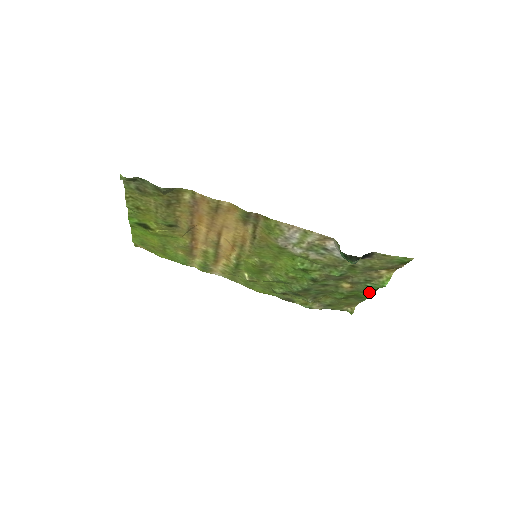
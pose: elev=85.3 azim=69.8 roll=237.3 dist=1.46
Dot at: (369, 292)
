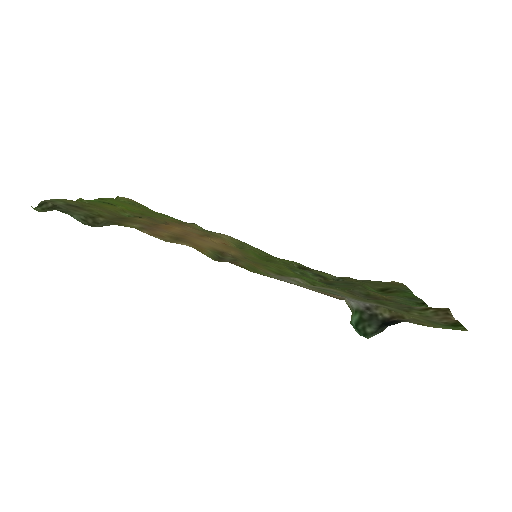
Dot at: (414, 298)
